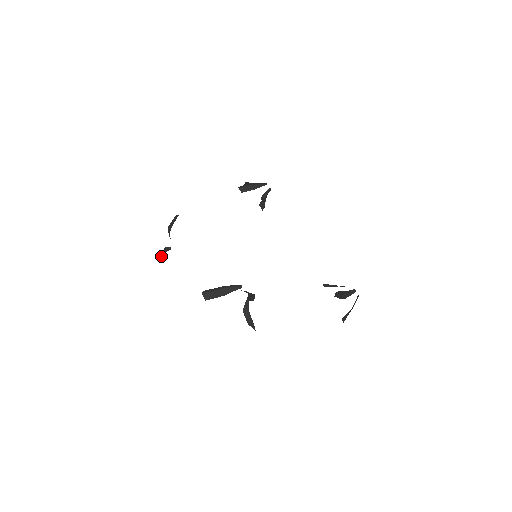
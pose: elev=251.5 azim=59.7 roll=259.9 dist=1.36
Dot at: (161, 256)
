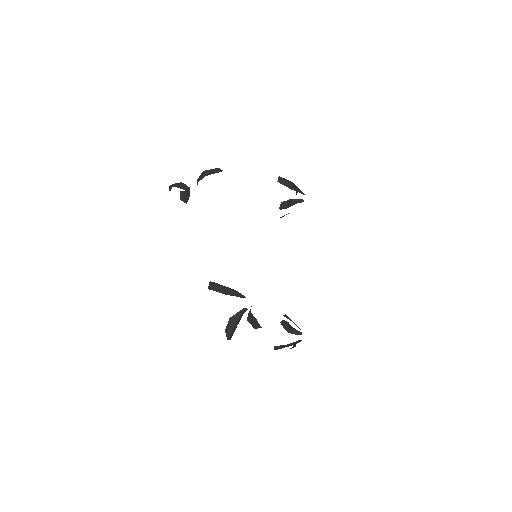
Dot at: (184, 201)
